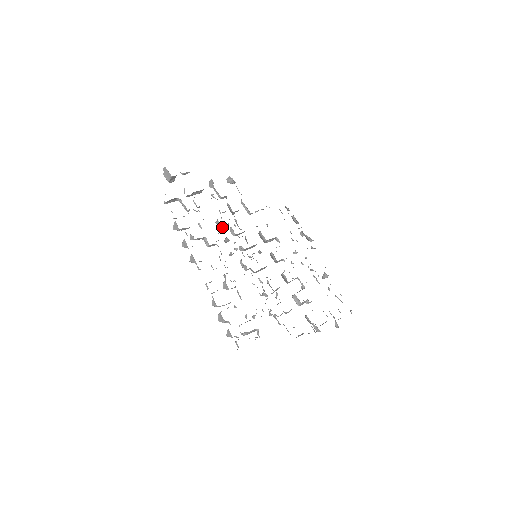
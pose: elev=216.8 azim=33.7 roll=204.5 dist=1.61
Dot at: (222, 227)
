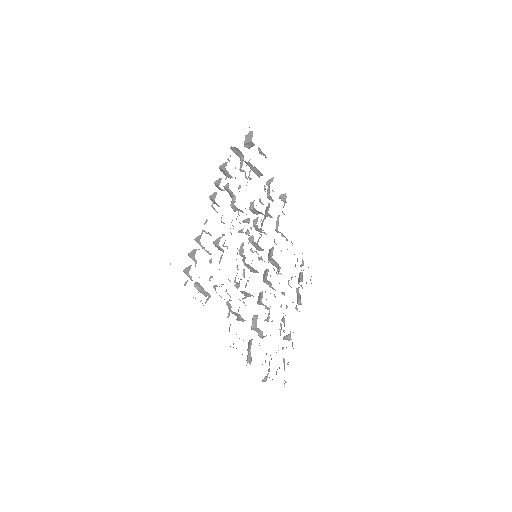
Dot at: (251, 211)
